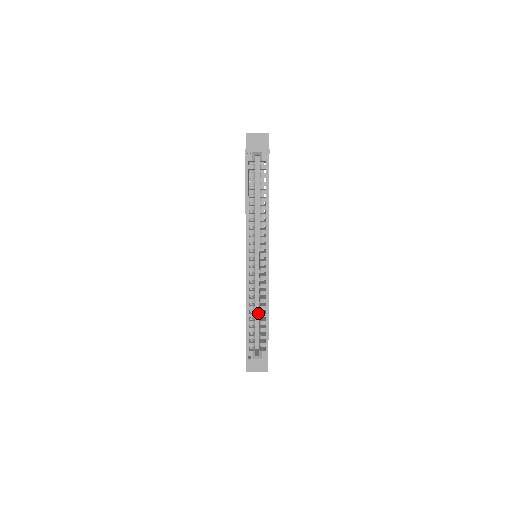
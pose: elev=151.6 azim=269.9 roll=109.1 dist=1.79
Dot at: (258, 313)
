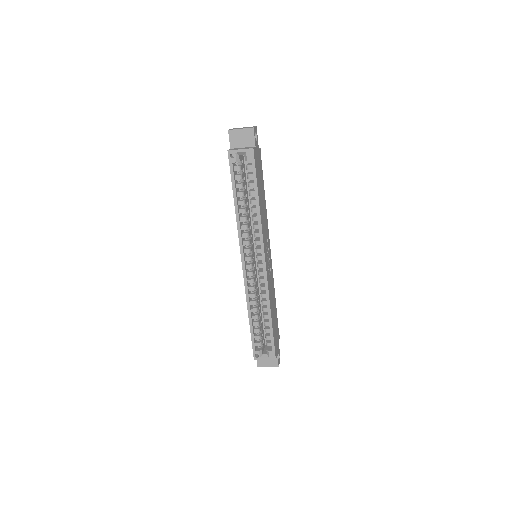
Dot at: occluded
